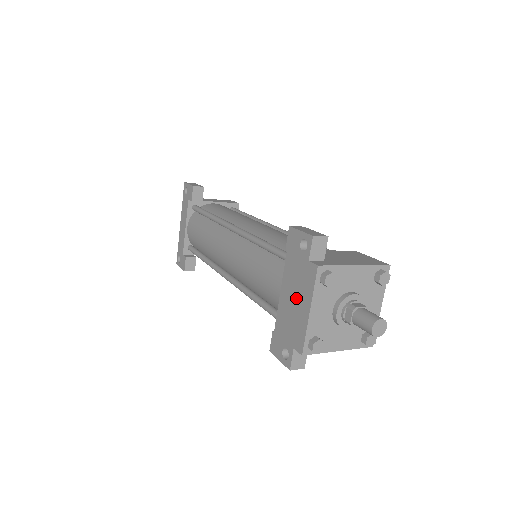
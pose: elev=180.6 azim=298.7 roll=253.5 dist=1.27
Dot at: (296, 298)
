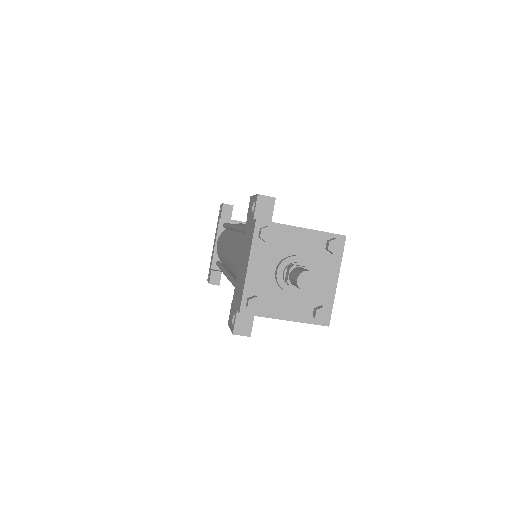
Dot at: (244, 259)
